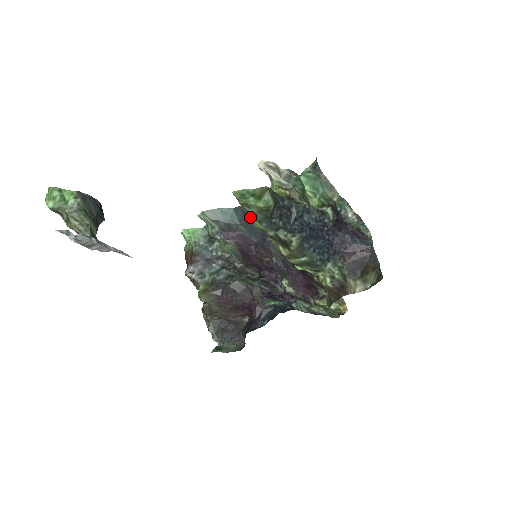
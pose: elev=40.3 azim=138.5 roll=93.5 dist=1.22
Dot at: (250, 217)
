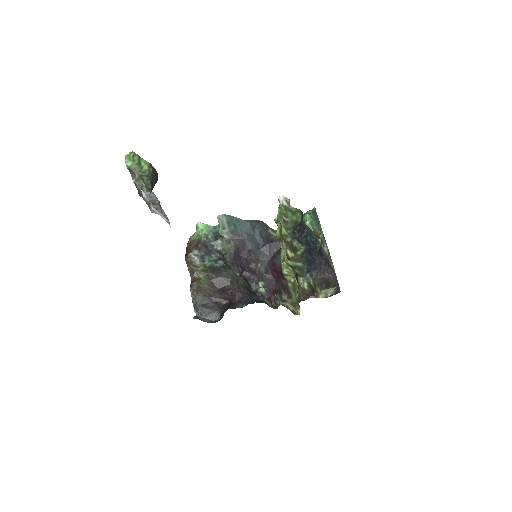
Dot at: (256, 230)
